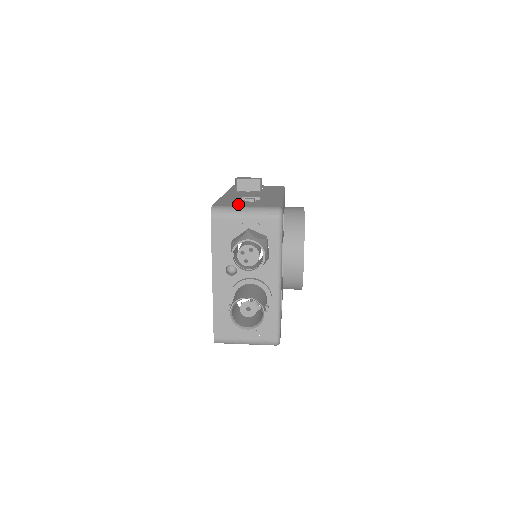
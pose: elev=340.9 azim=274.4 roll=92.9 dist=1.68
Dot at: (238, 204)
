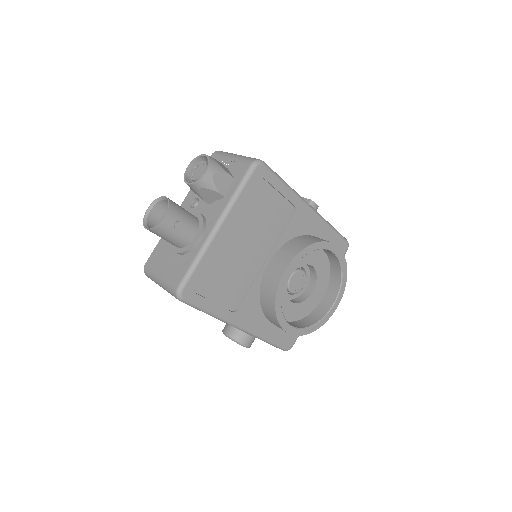
Dot at: occluded
